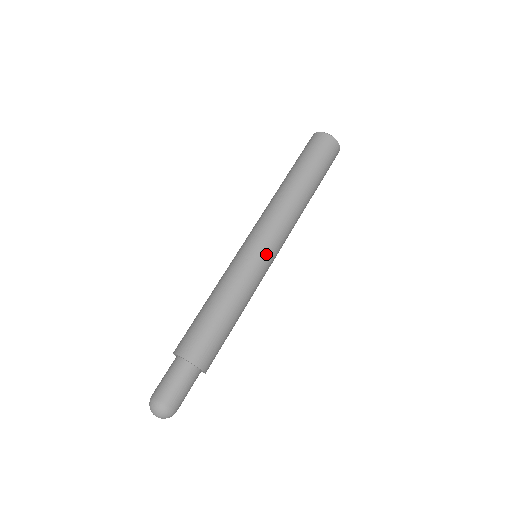
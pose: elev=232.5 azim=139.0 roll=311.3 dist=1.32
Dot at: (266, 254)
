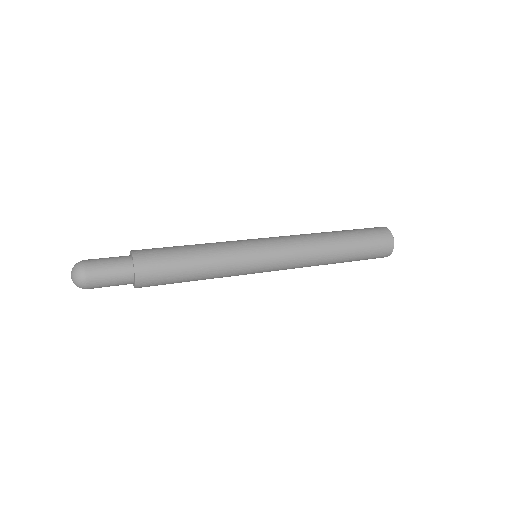
Dot at: (264, 256)
